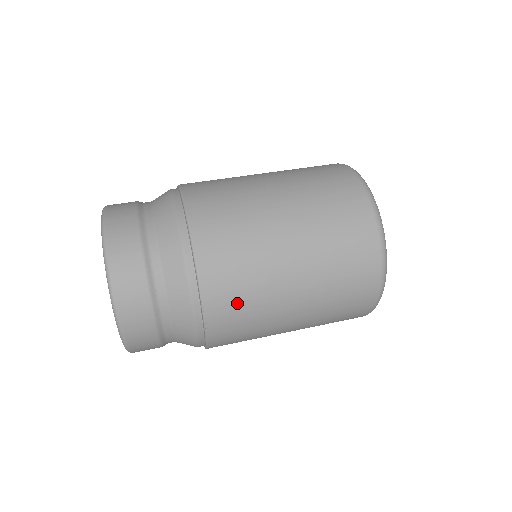
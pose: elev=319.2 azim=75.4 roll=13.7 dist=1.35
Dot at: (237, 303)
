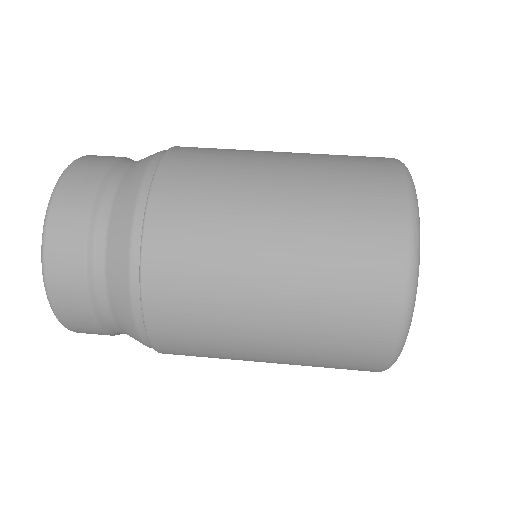
Dot at: (188, 326)
